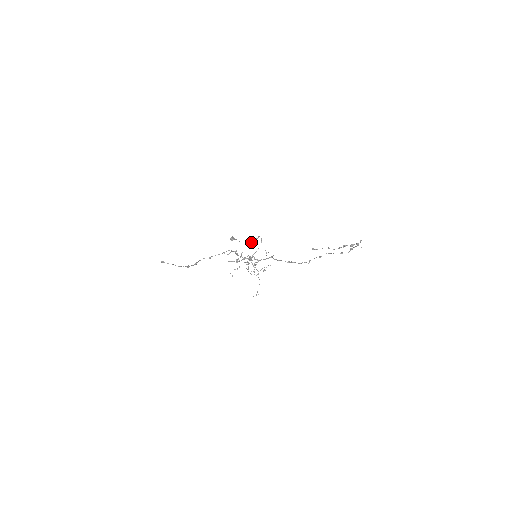
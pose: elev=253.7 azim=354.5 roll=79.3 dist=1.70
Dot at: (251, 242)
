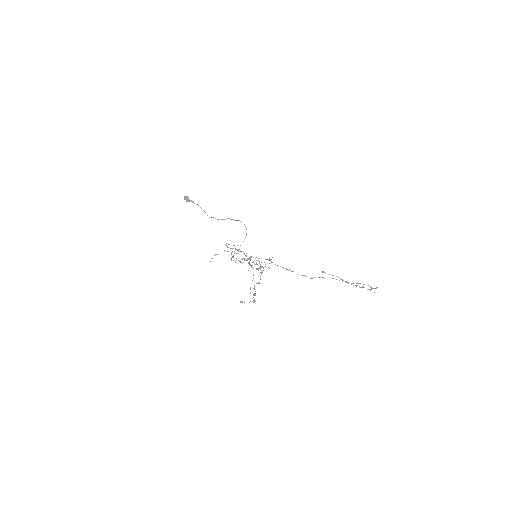
Dot at: (223, 219)
